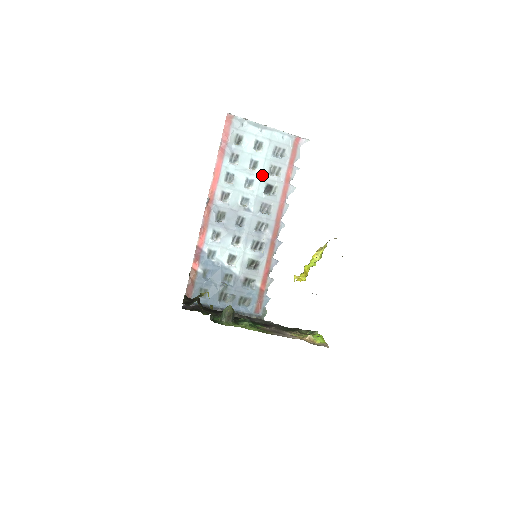
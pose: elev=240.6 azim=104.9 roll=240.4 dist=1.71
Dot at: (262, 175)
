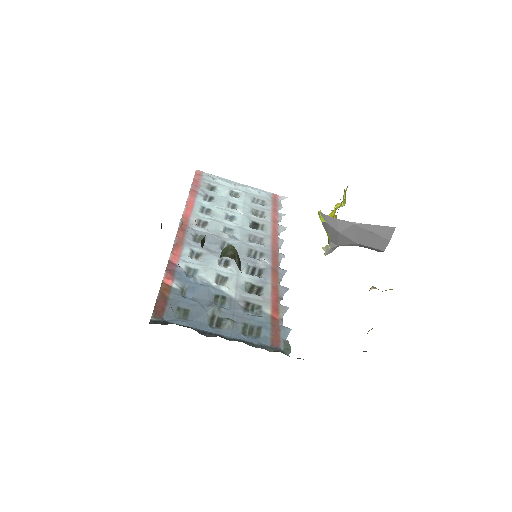
Dot at: (244, 214)
